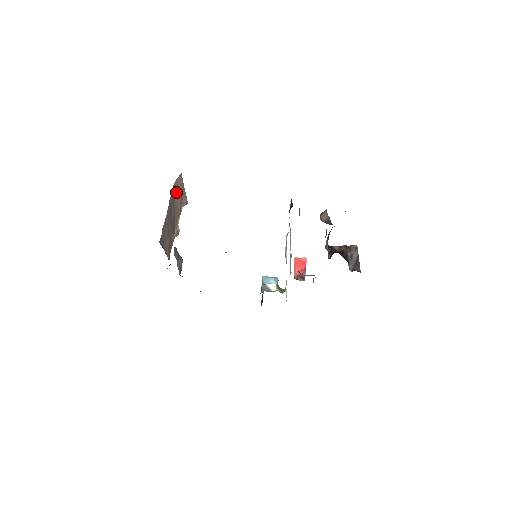
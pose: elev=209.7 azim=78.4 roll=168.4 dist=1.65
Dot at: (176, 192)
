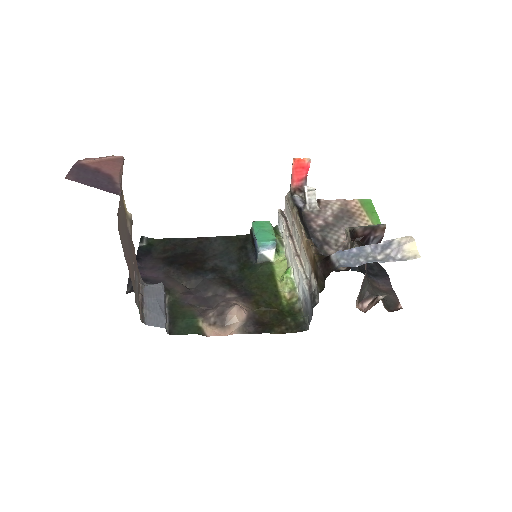
Dot at: occluded
